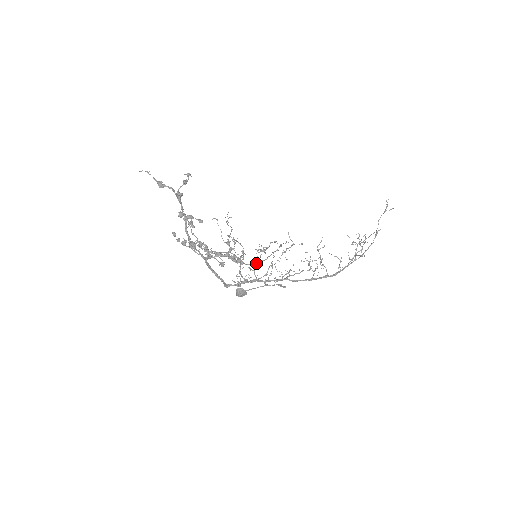
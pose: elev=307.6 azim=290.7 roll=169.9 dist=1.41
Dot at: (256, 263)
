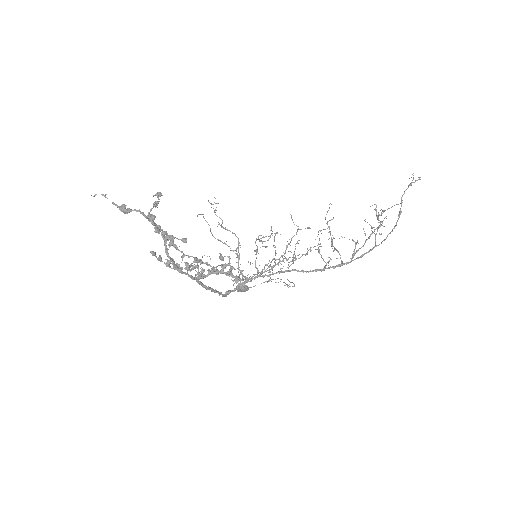
Dot at: (256, 253)
